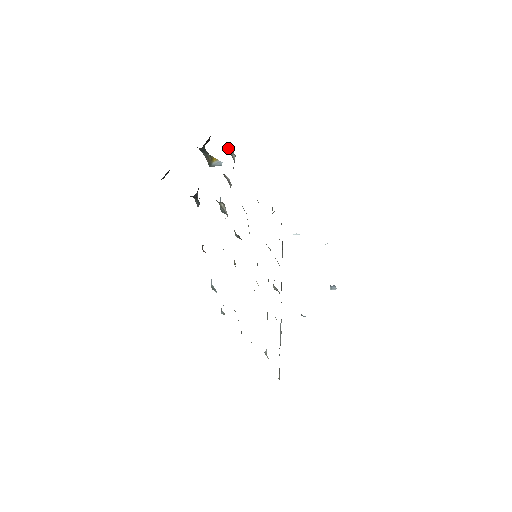
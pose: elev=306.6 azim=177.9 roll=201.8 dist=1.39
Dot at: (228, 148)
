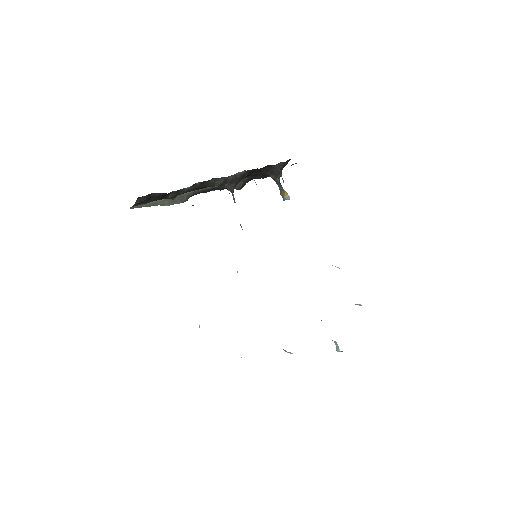
Dot at: occluded
